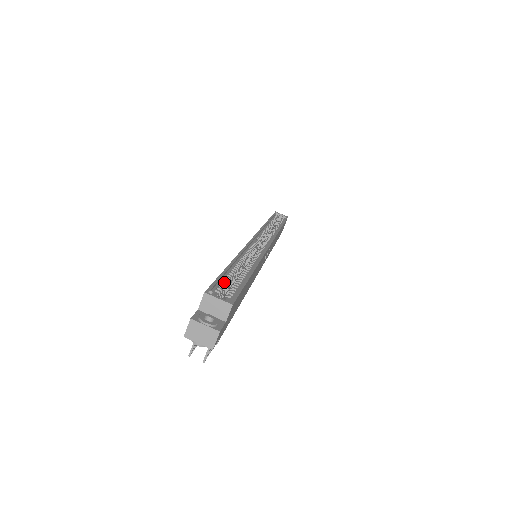
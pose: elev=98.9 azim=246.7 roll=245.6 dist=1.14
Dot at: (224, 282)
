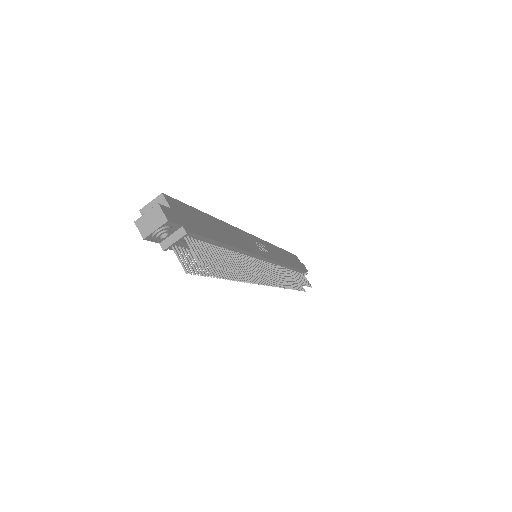
Dot at: occluded
